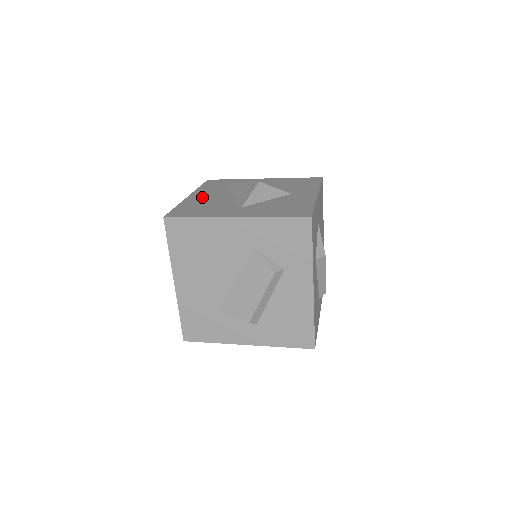
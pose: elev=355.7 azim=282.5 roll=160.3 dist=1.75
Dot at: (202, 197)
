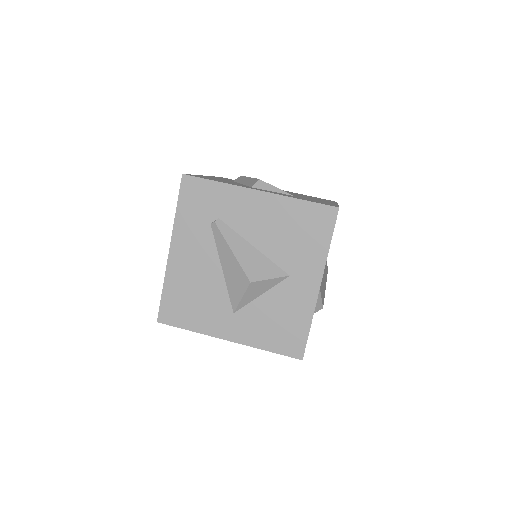
Dot at: (186, 262)
